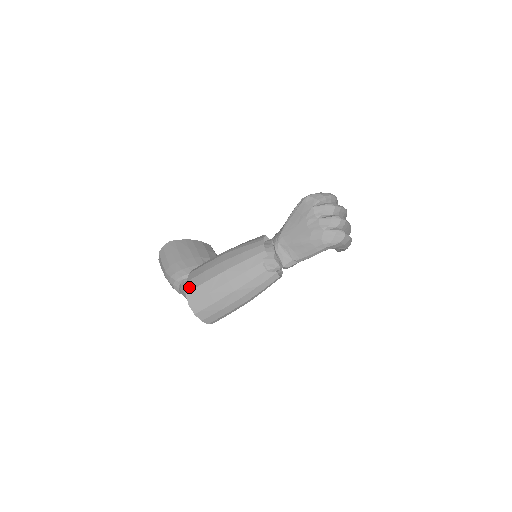
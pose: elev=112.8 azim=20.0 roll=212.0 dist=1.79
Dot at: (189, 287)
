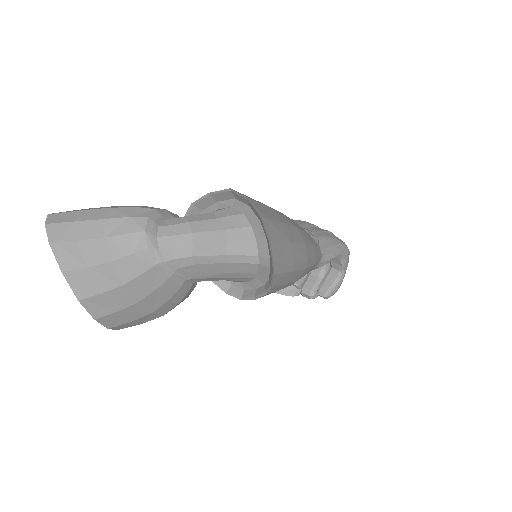
Dot at: (226, 191)
